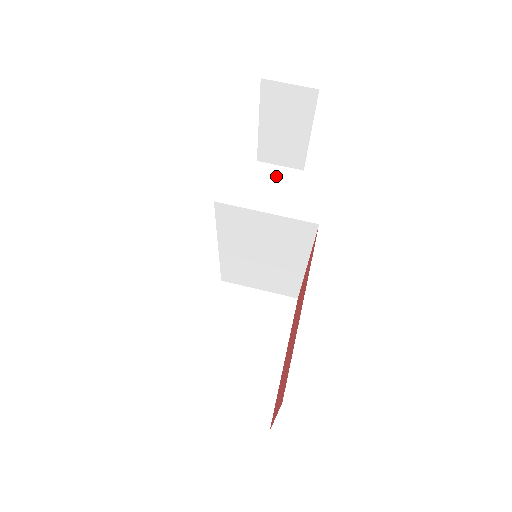
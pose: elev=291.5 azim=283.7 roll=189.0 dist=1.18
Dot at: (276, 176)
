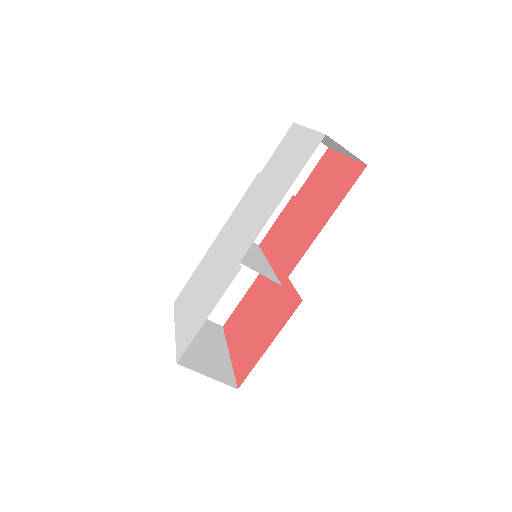
Dot at: occluded
